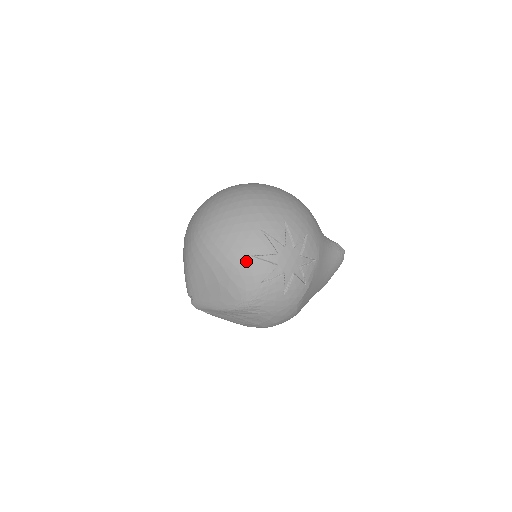
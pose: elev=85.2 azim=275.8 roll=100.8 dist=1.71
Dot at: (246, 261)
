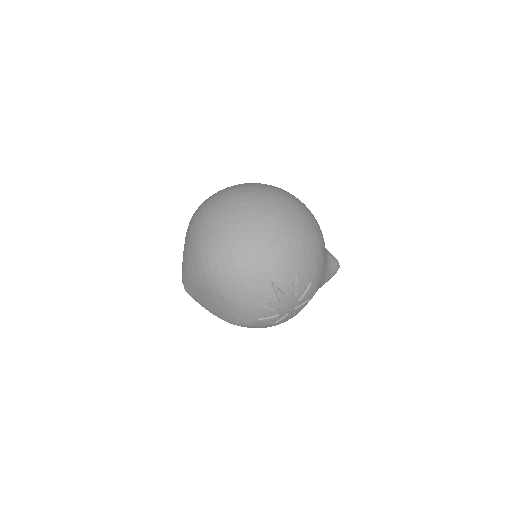
Dot at: (248, 304)
